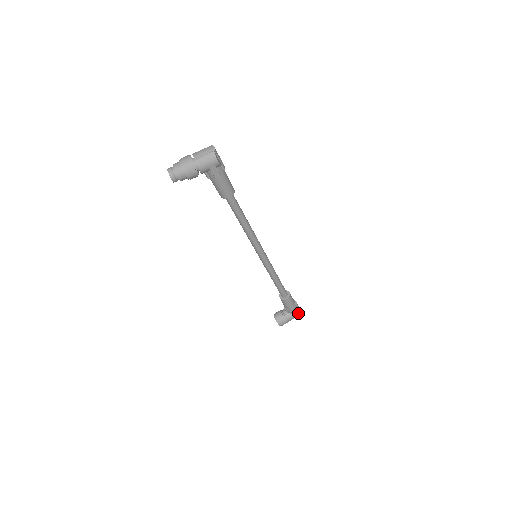
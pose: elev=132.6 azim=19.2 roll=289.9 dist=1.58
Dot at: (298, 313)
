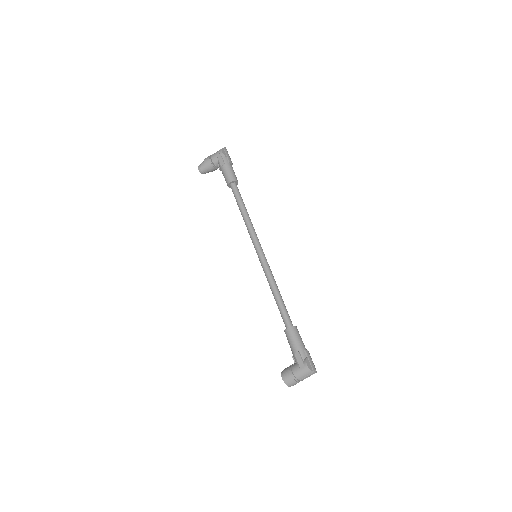
Dot at: (305, 363)
